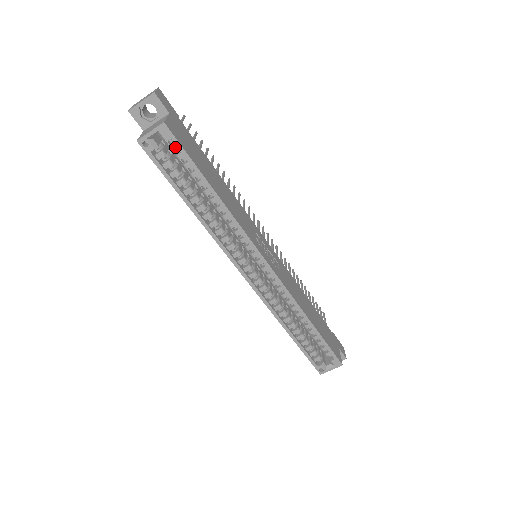
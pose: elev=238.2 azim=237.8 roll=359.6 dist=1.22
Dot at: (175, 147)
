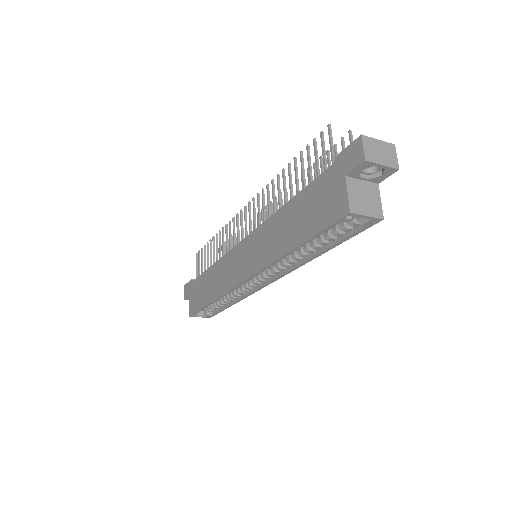
Dot at: (356, 226)
